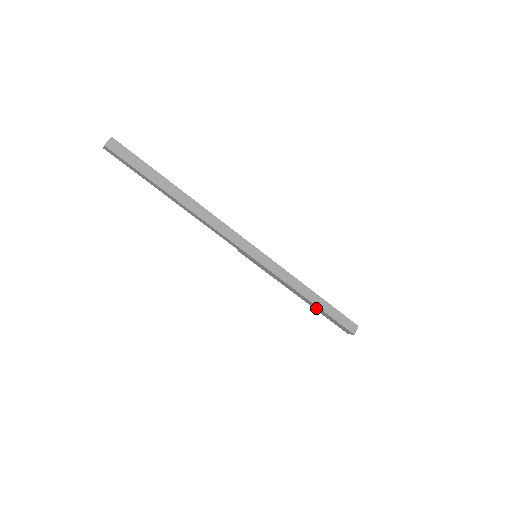
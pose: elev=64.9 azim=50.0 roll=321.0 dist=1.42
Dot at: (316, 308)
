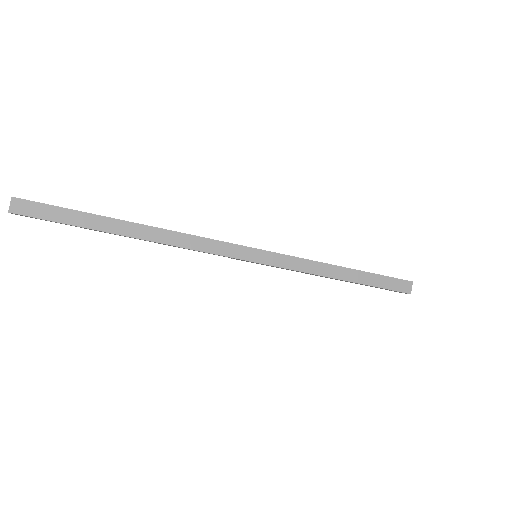
Dot at: occluded
